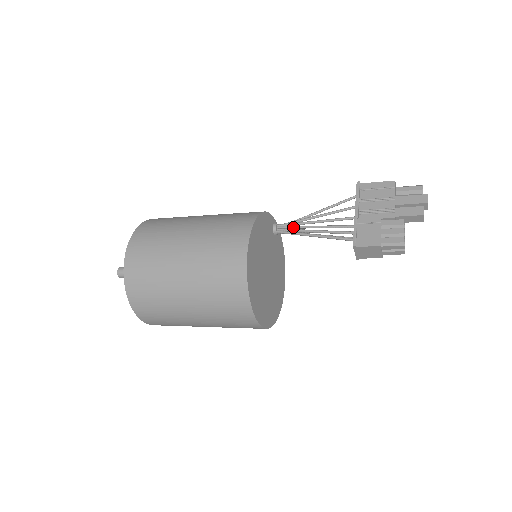
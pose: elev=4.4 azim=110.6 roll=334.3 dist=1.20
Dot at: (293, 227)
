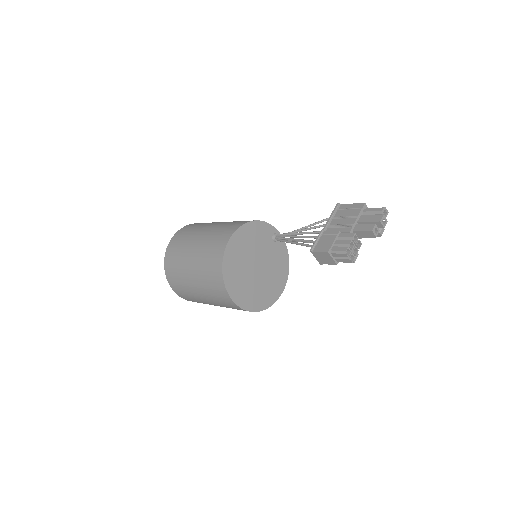
Dot at: (285, 236)
